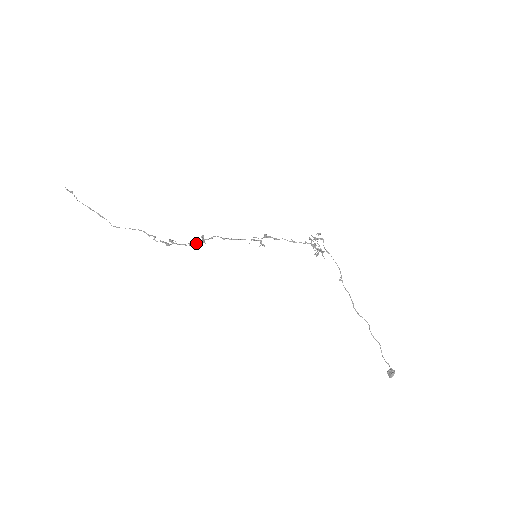
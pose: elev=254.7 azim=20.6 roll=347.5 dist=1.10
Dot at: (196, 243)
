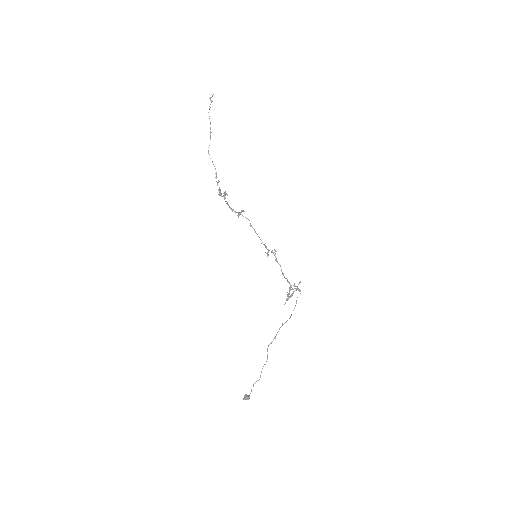
Dot at: (235, 211)
